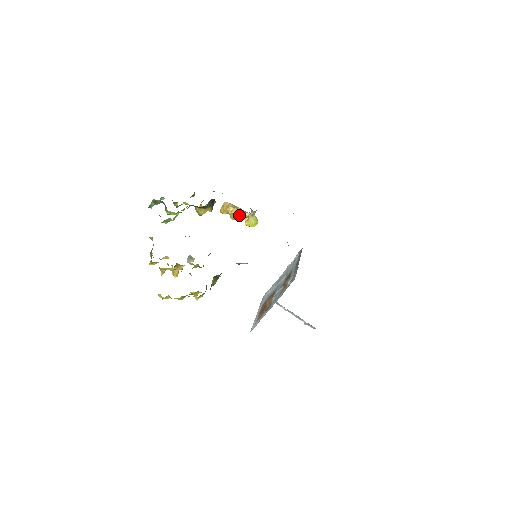
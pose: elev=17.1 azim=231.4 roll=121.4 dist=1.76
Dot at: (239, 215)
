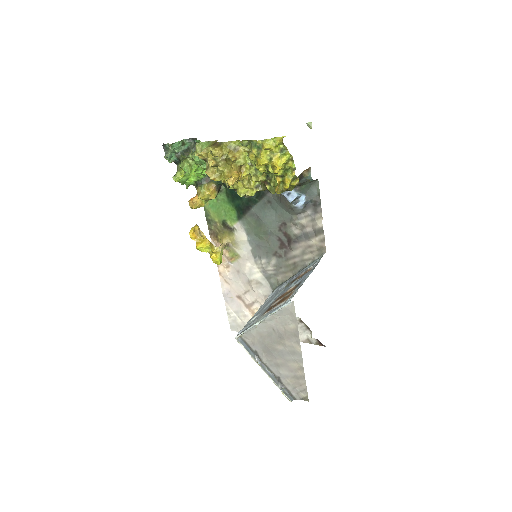
Dot at: (210, 242)
